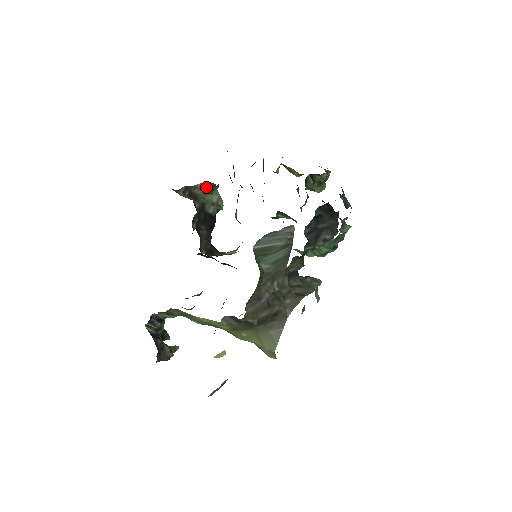
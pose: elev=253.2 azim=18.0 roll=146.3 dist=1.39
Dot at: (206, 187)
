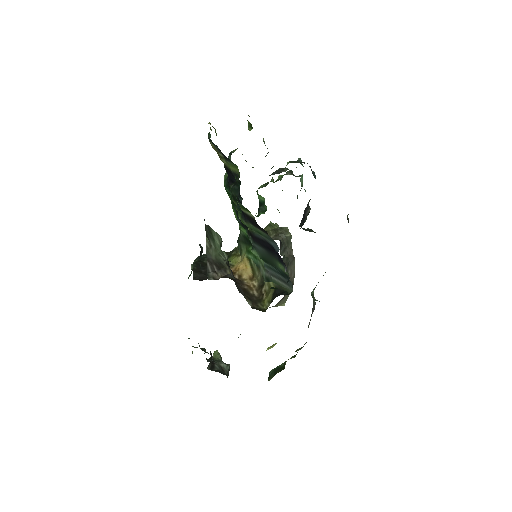
Dot at: (209, 239)
